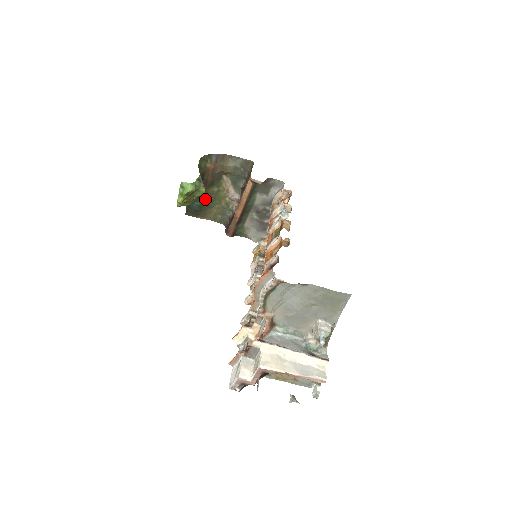
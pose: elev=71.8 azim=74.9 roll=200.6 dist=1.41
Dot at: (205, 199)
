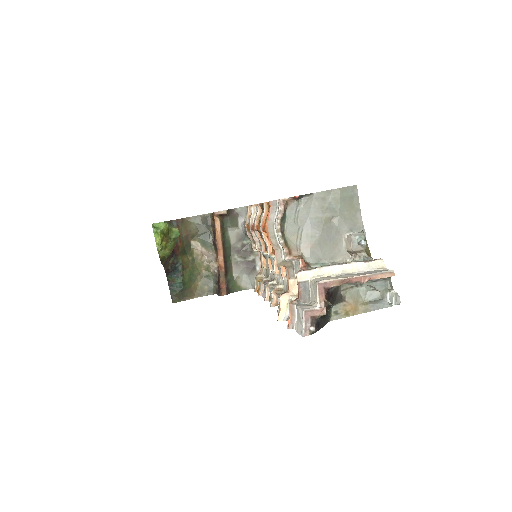
Dot at: (184, 272)
